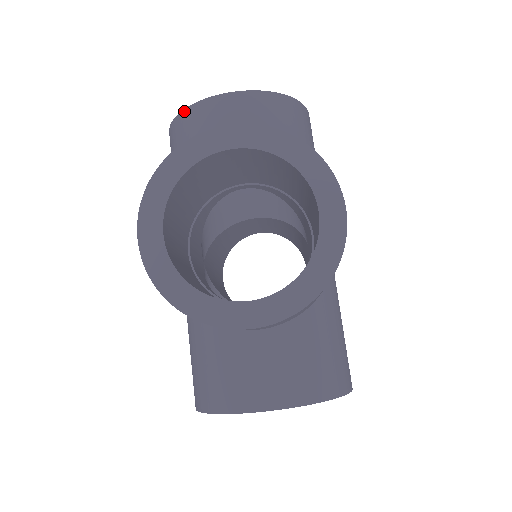
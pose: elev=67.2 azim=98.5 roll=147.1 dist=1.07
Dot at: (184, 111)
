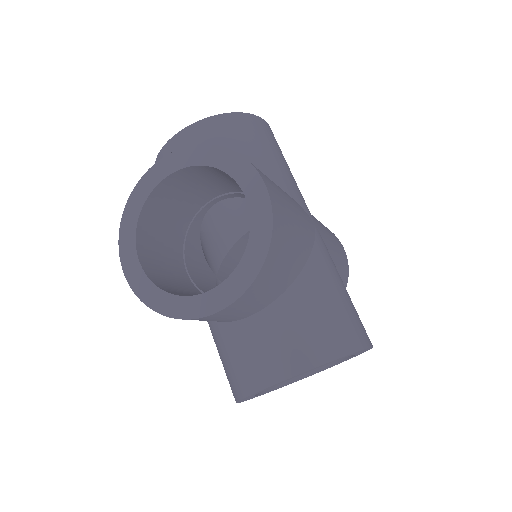
Dot at: (157, 160)
